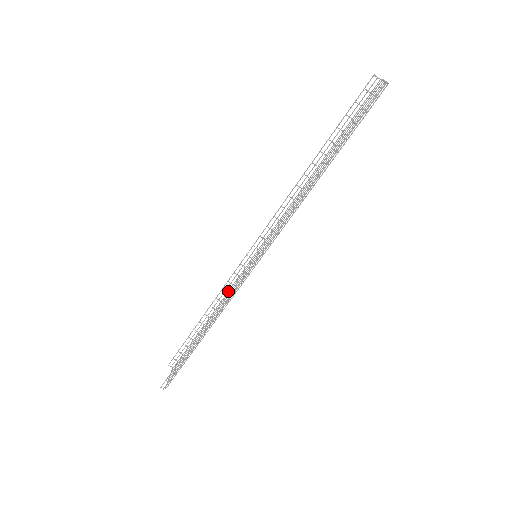
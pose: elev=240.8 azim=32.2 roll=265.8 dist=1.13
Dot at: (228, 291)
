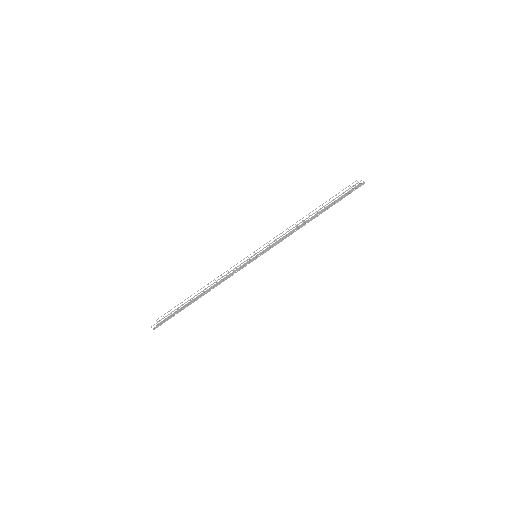
Dot at: (225, 277)
